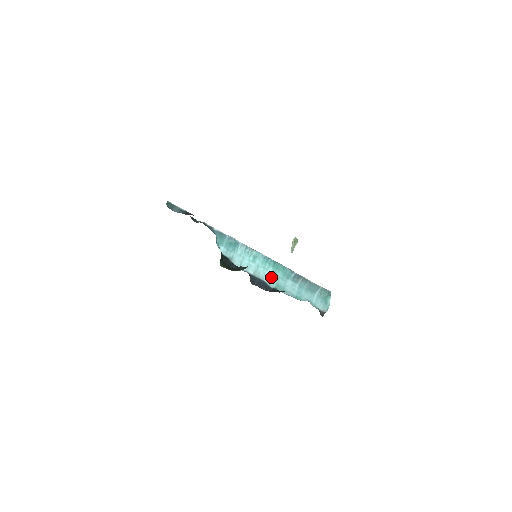
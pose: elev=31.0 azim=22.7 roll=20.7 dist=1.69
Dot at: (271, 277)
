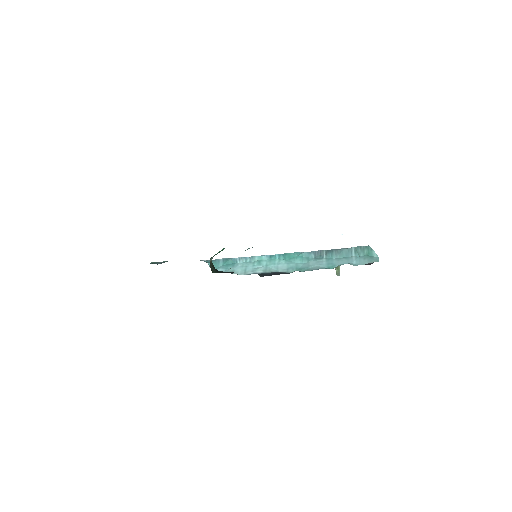
Dot at: (287, 267)
